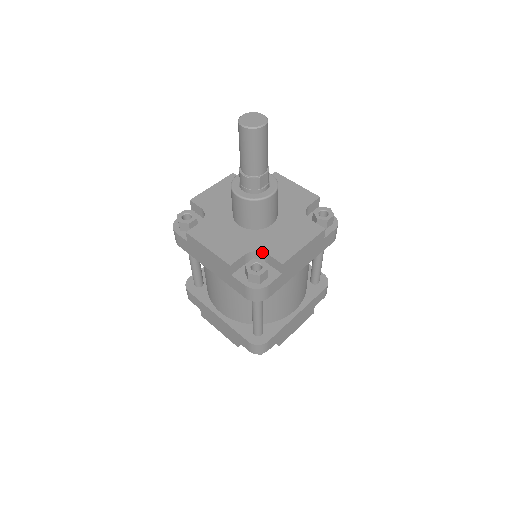
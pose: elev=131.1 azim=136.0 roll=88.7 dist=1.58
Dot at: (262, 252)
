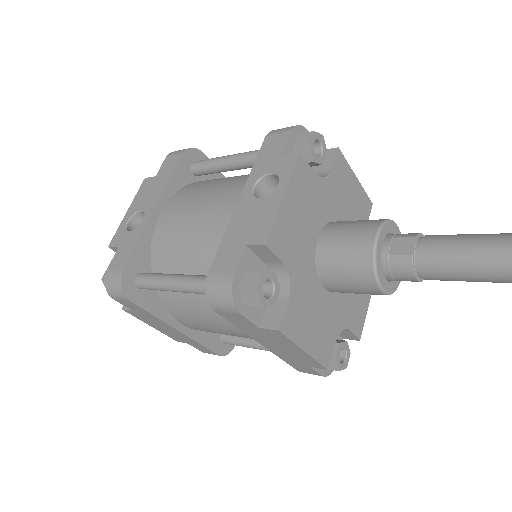
Dot at: (345, 329)
